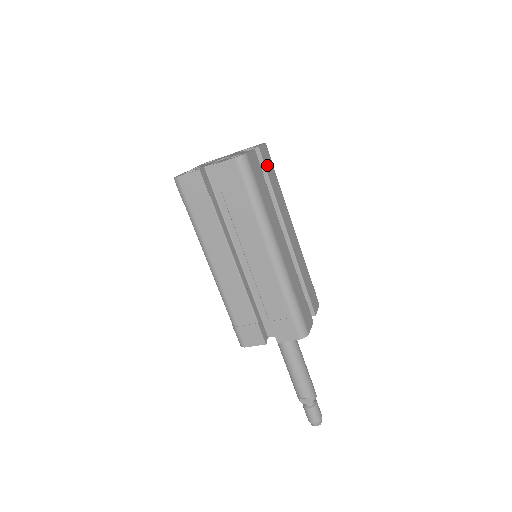
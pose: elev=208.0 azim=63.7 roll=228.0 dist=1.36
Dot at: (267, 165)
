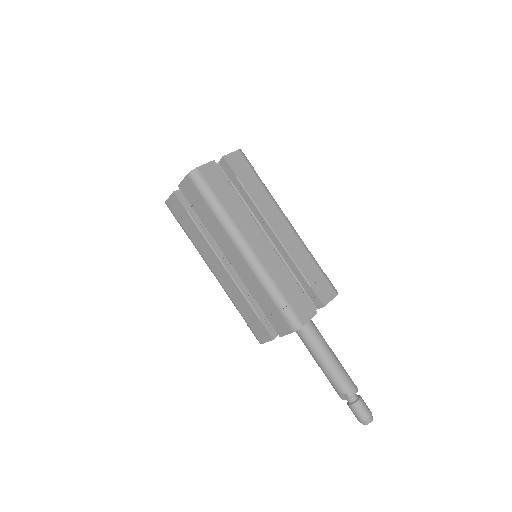
Dot at: (238, 170)
